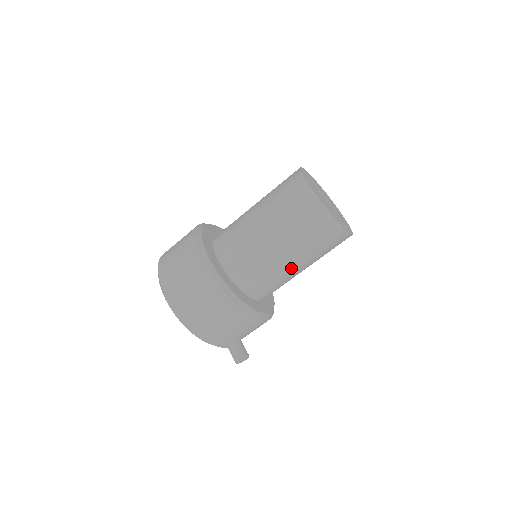
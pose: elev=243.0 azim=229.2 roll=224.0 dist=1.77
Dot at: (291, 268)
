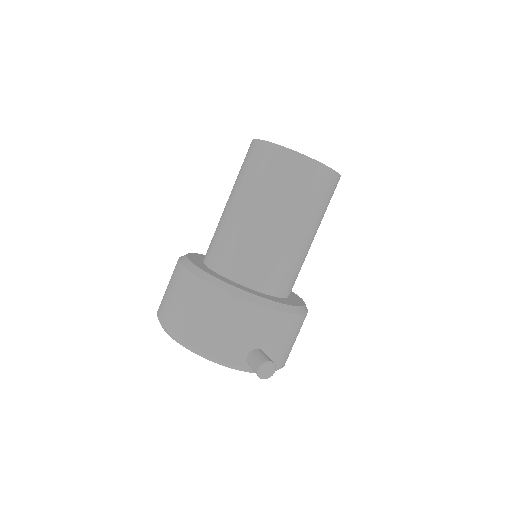
Dot at: (276, 231)
